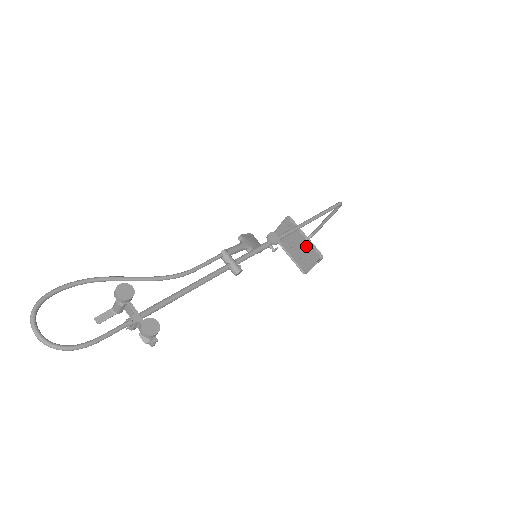
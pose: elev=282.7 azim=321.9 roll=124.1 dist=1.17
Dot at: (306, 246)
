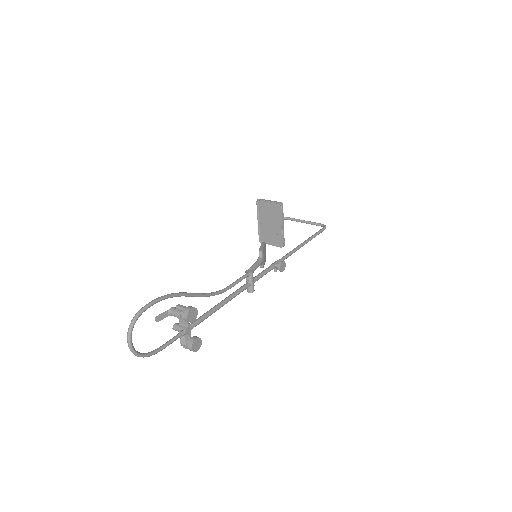
Dot at: (278, 231)
